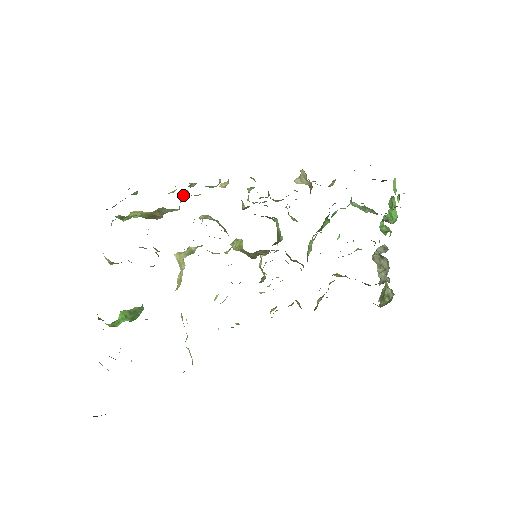
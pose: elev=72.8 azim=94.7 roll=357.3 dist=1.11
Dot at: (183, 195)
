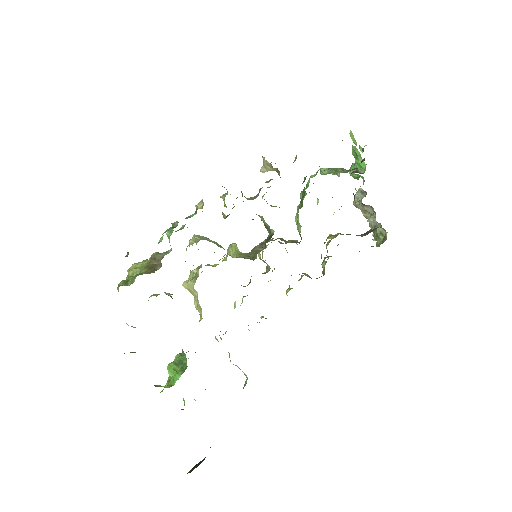
Dot at: (169, 235)
